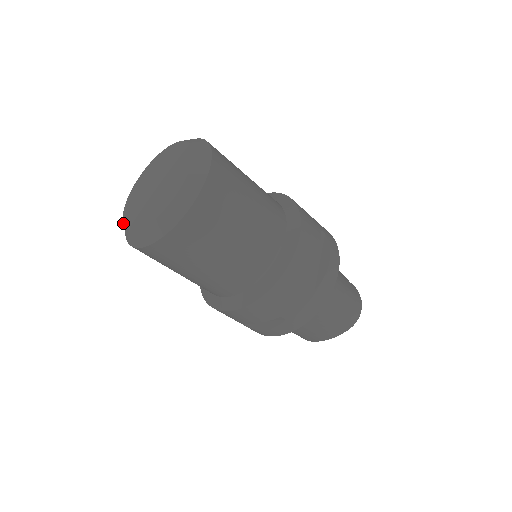
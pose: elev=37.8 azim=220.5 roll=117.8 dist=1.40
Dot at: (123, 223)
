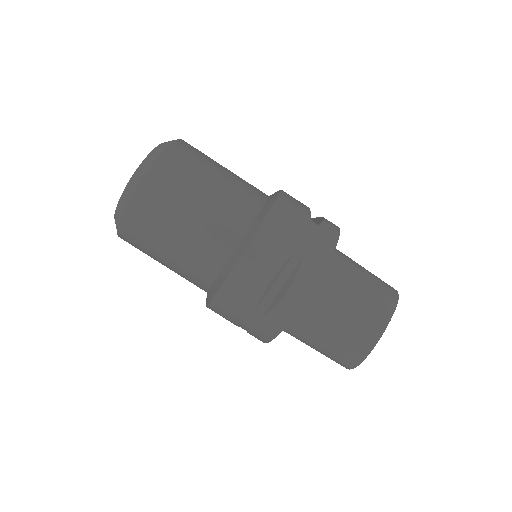
Dot at: occluded
